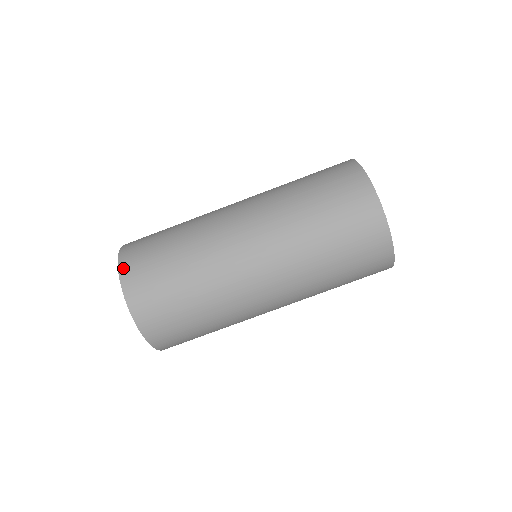
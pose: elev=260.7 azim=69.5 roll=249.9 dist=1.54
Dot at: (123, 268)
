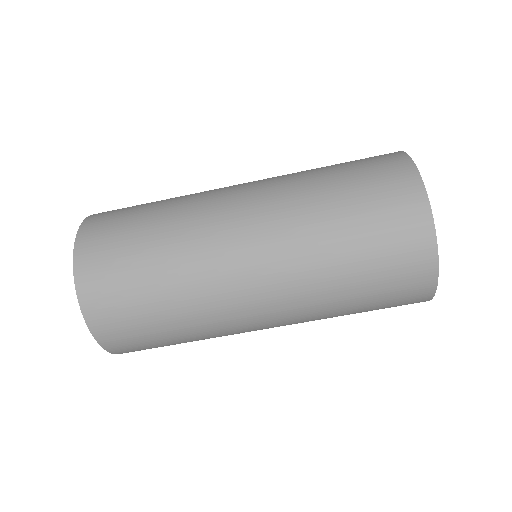
Dot at: (80, 262)
